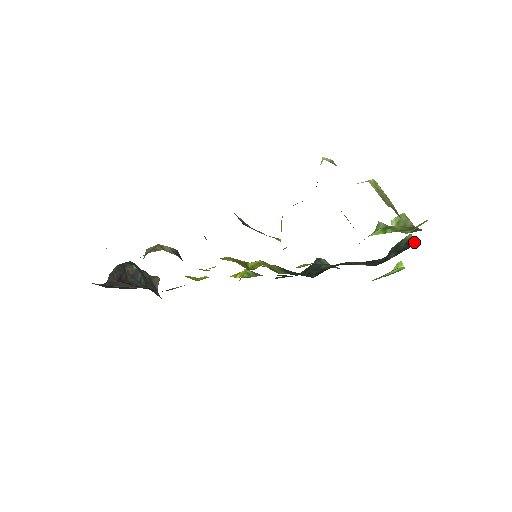
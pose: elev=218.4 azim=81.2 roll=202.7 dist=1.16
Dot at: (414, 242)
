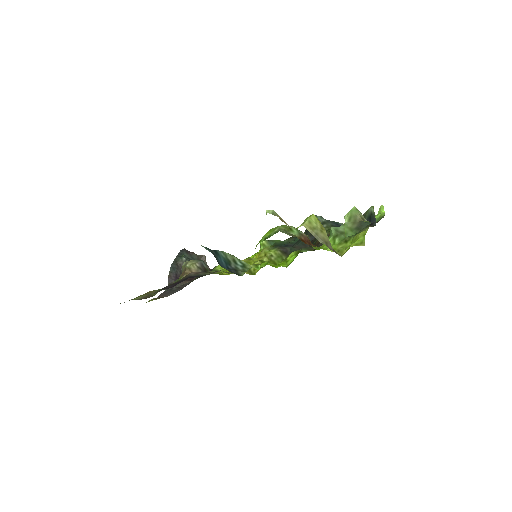
Dot at: (374, 217)
